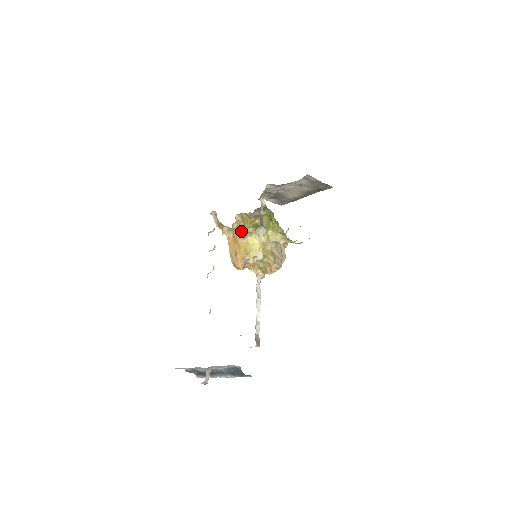
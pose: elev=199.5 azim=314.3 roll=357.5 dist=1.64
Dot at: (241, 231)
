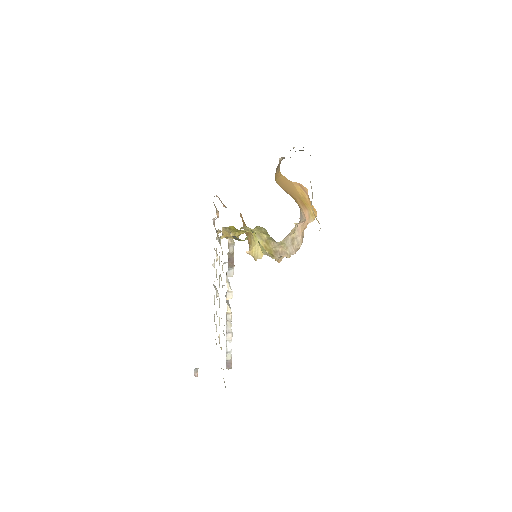
Dot at: (233, 238)
